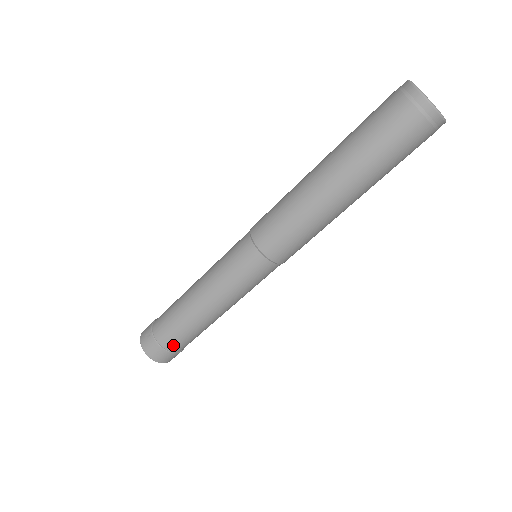
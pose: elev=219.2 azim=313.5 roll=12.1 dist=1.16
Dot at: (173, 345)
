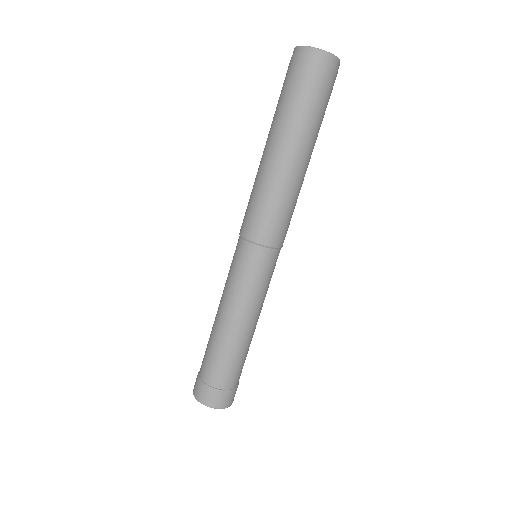
Dot at: (232, 381)
